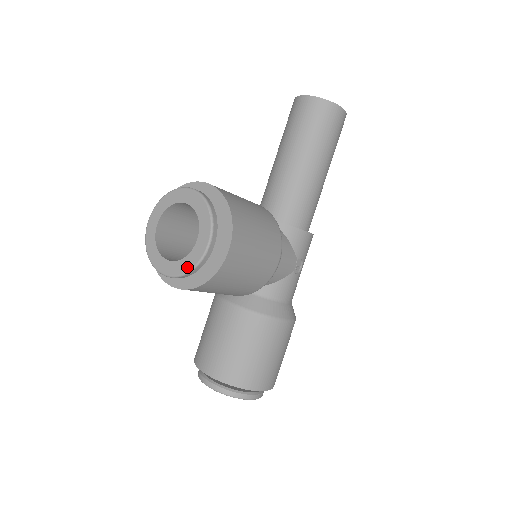
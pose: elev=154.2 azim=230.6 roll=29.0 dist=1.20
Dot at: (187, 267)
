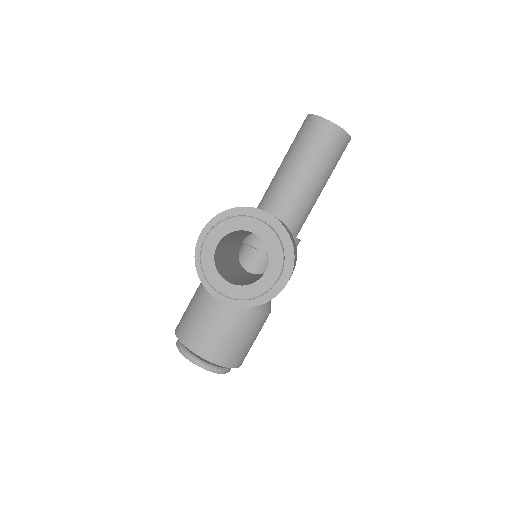
Dot at: (252, 294)
